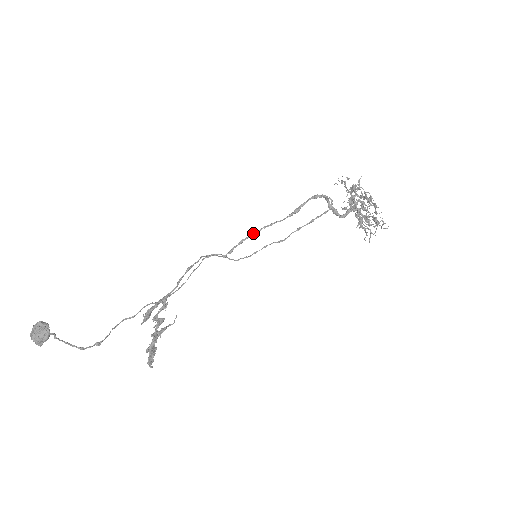
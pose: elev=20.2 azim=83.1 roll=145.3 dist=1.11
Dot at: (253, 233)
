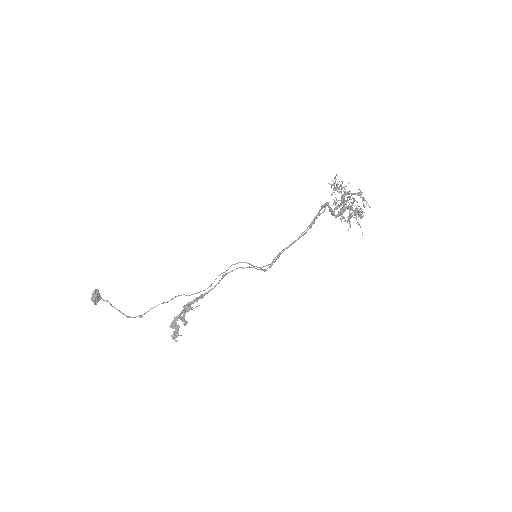
Dot at: (286, 248)
